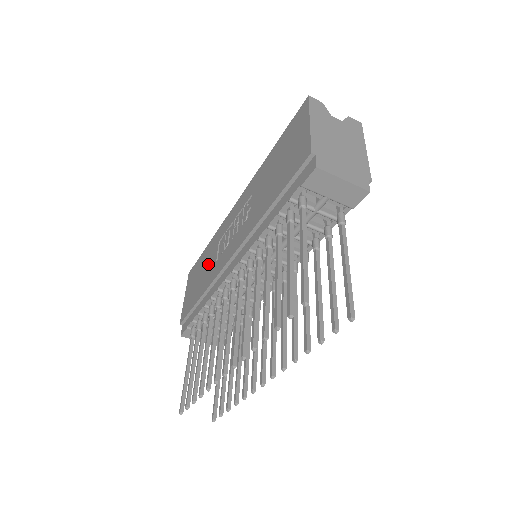
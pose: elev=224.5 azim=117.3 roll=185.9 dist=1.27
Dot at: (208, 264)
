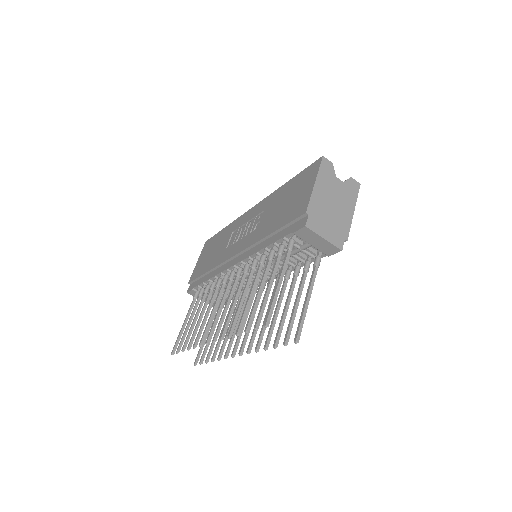
Dot at: (220, 246)
